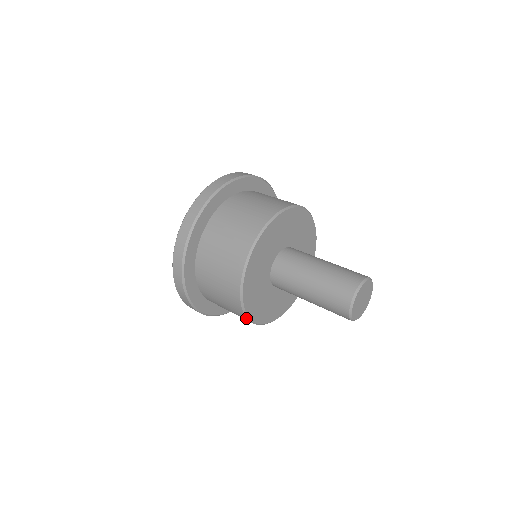
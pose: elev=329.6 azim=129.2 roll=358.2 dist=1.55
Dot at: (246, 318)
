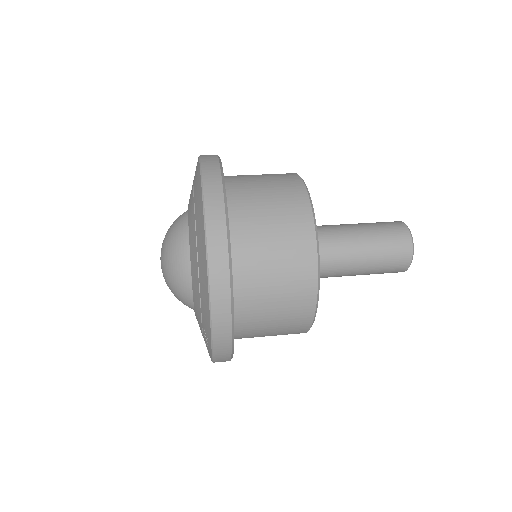
Dot at: (316, 258)
